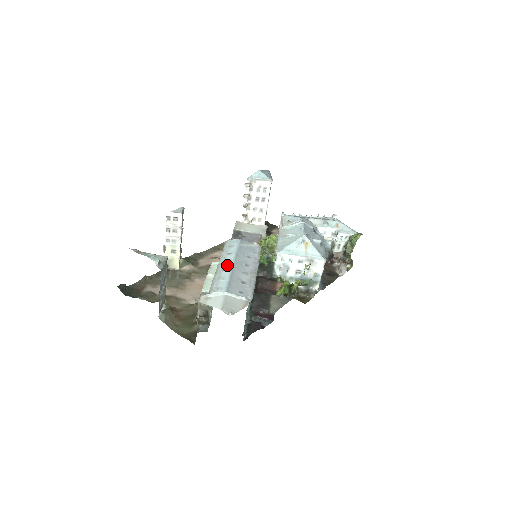
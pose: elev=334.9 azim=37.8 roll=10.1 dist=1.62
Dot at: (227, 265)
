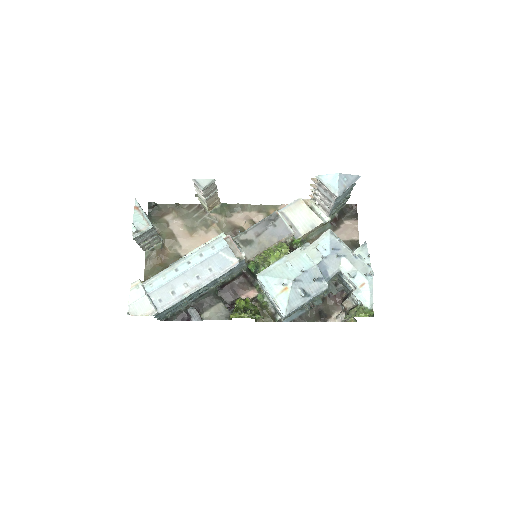
Dot at: (184, 266)
